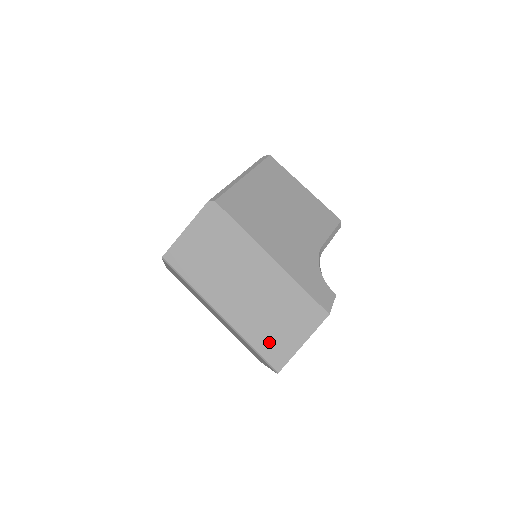
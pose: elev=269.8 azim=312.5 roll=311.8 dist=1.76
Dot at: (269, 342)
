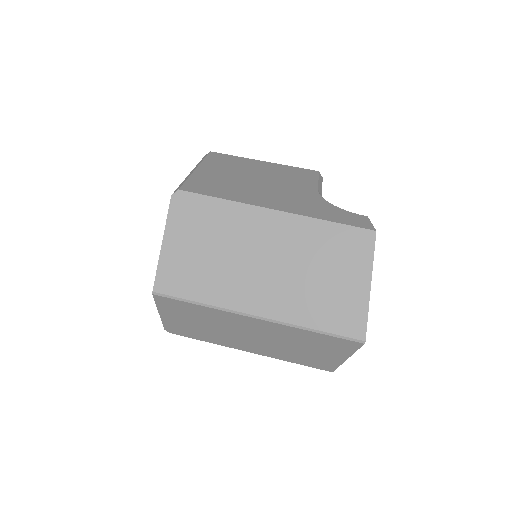
Dot at: (331, 310)
